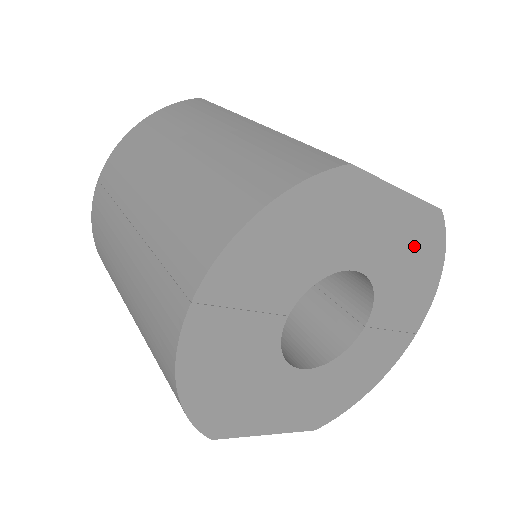
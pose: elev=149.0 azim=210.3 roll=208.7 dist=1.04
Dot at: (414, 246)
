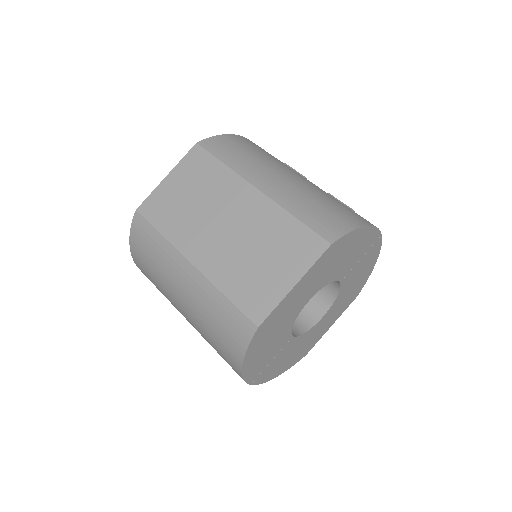
Dot at: (332, 260)
